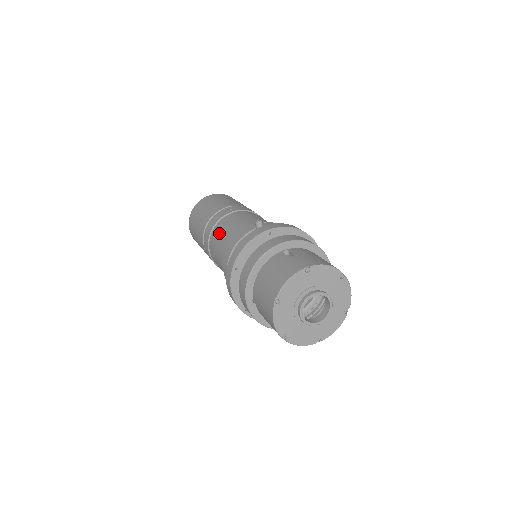
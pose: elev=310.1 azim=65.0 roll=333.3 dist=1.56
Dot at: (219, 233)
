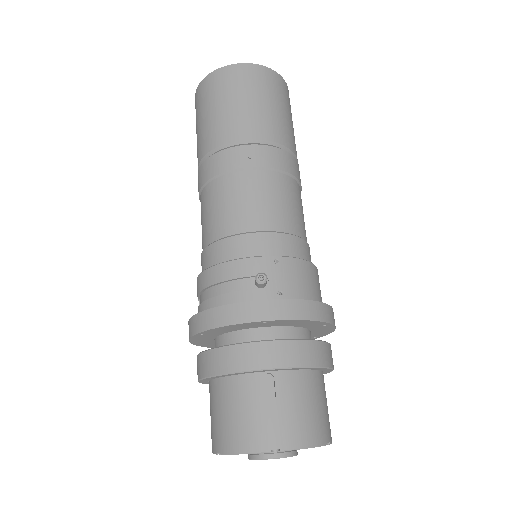
Dot at: (214, 206)
